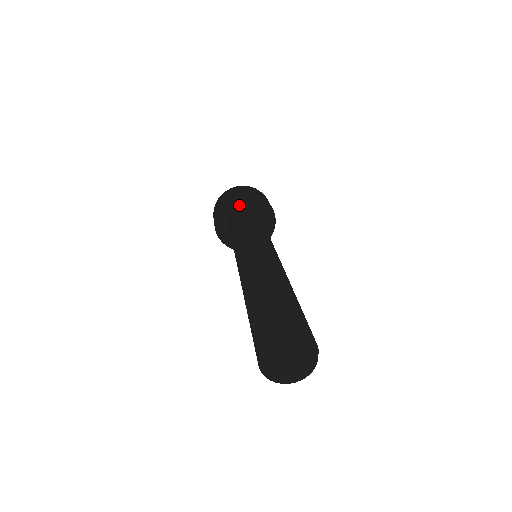
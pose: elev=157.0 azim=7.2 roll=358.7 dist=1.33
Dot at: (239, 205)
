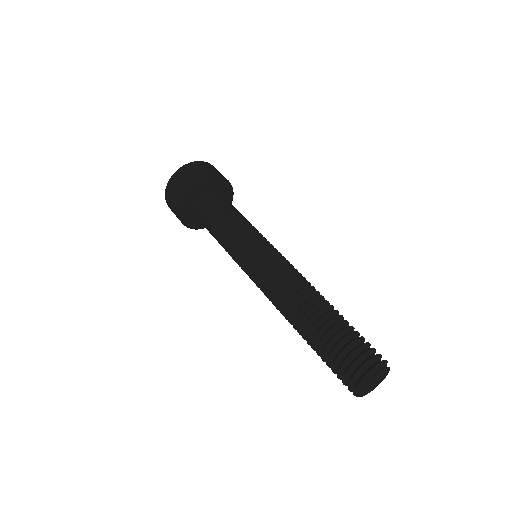
Dot at: (216, 187)
